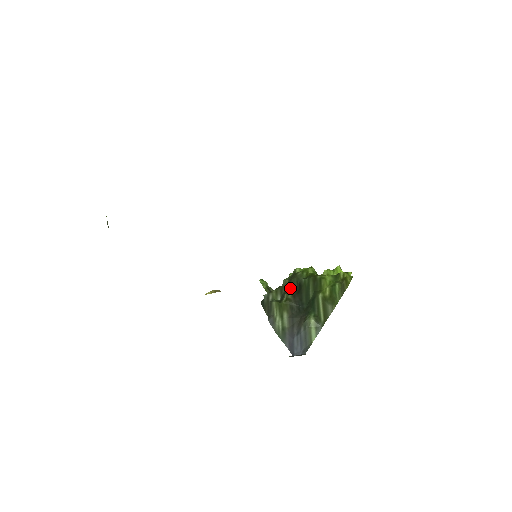
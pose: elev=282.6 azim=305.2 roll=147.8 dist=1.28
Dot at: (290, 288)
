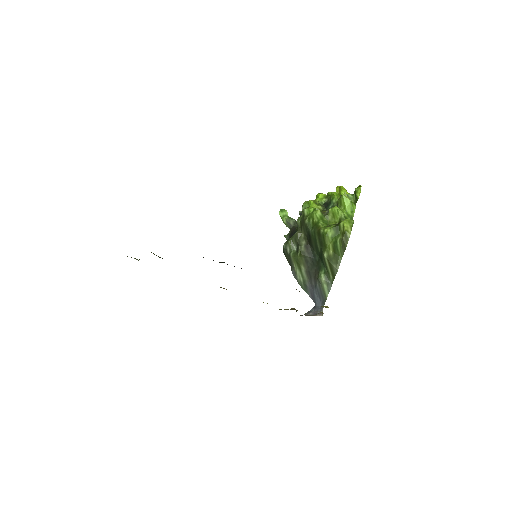
Dot at: (302, 236)
